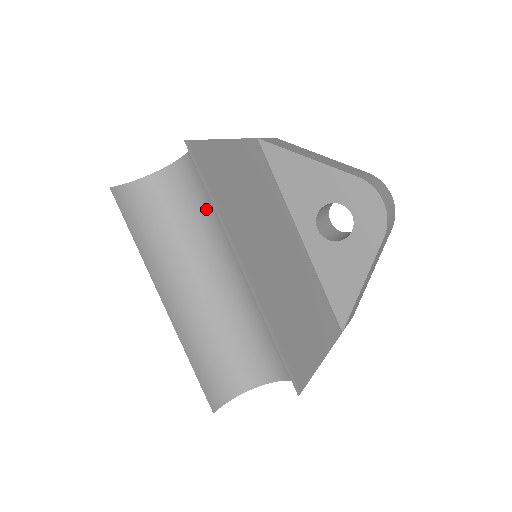
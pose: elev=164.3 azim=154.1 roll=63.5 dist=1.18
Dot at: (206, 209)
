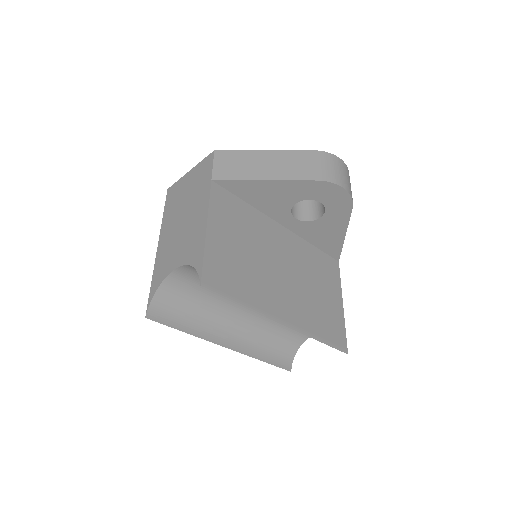
Dot at: occluded
